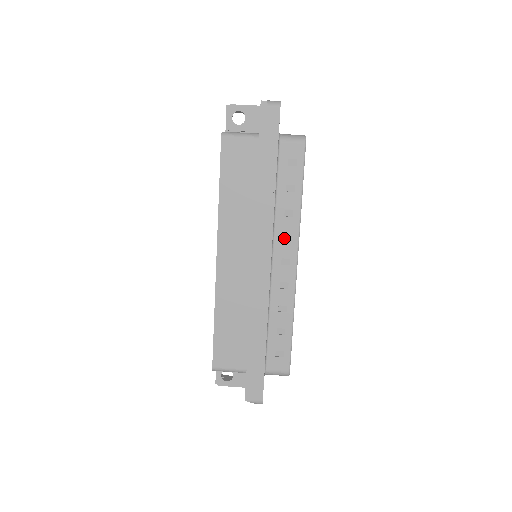
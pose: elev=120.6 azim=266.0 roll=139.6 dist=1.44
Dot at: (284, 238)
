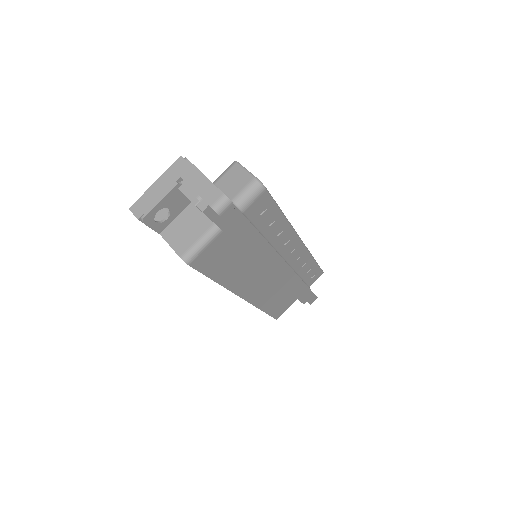
Dot at: (284, 243)
